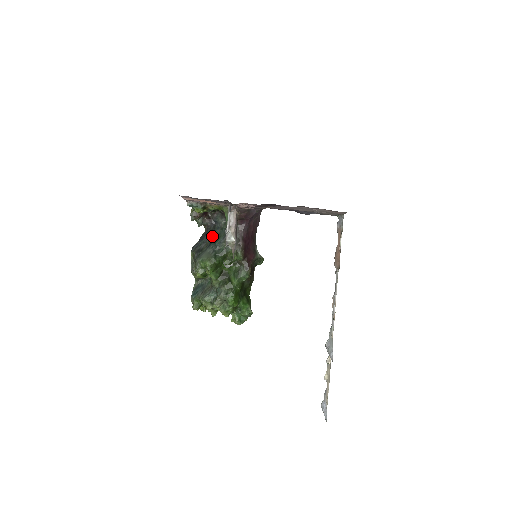
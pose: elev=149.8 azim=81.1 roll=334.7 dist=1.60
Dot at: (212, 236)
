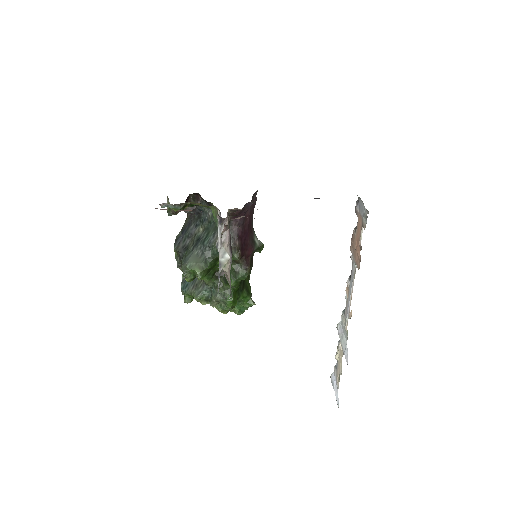
Dot at: (198, 230)
